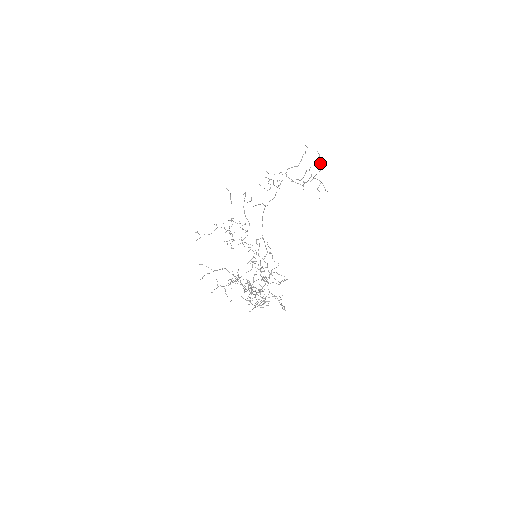
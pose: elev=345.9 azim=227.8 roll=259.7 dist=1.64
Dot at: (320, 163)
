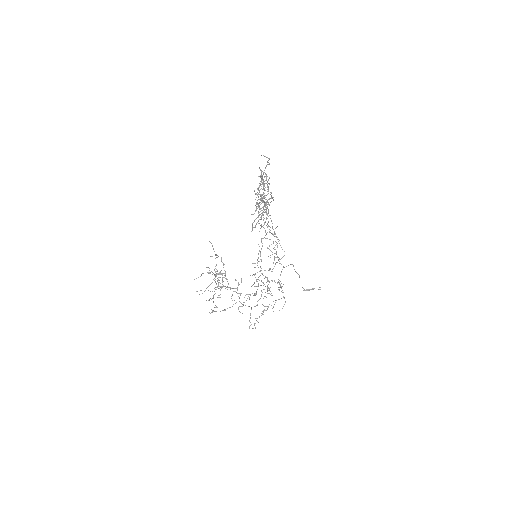
Dot at: (267, 185)
